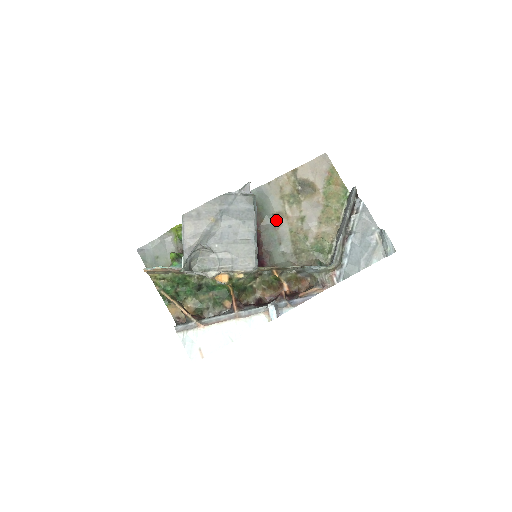
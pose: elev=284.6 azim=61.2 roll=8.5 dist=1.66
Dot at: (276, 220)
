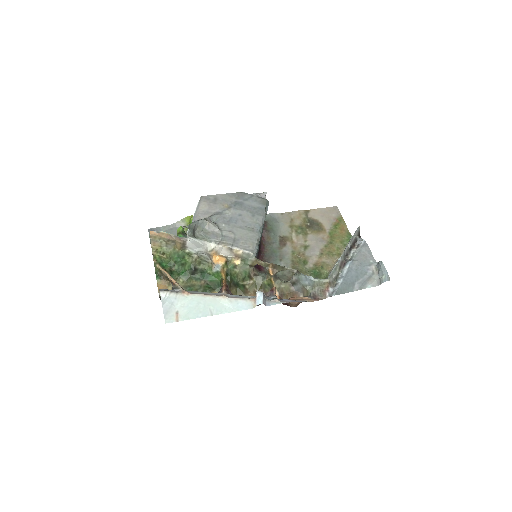
Dot at: (281, 241)
